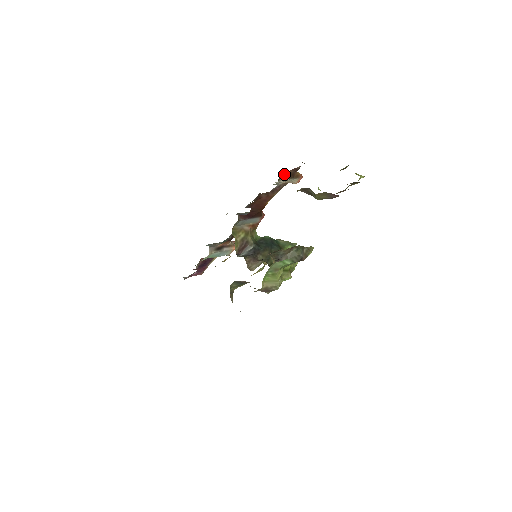
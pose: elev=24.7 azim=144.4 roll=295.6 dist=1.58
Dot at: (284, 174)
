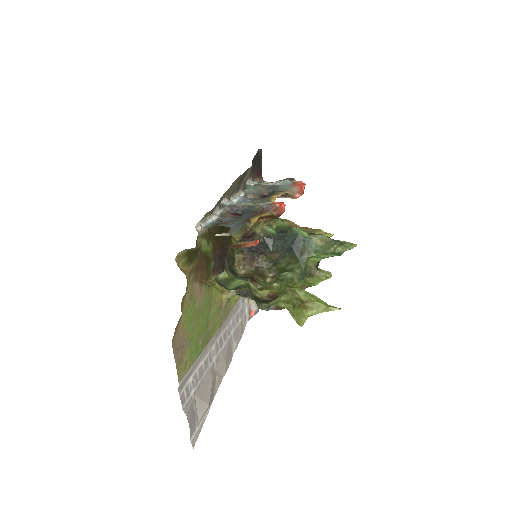
Dot at: occluded
